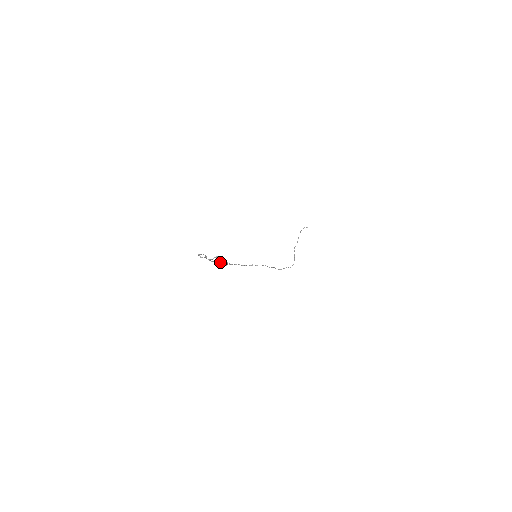
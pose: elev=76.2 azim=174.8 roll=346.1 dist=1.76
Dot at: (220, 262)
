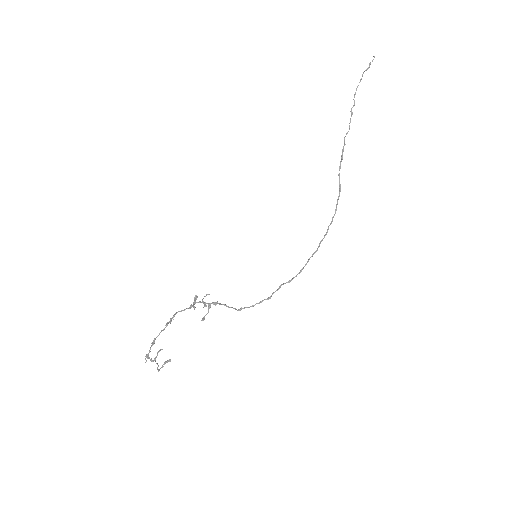
Dot at: occluded
